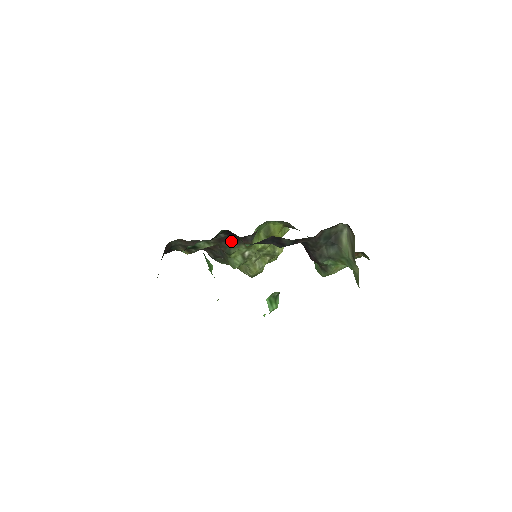
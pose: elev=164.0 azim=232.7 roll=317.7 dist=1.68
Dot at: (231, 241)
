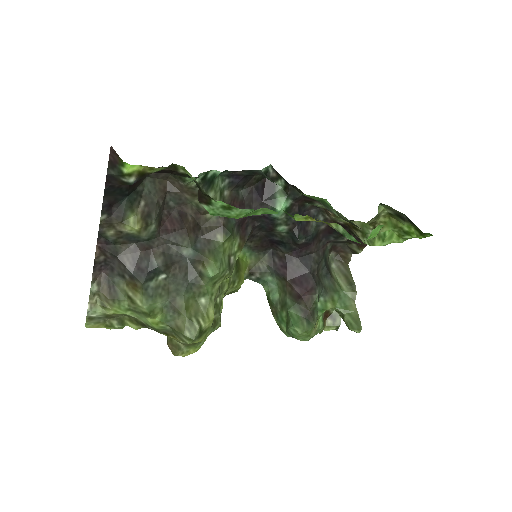
Dot at: occluded
